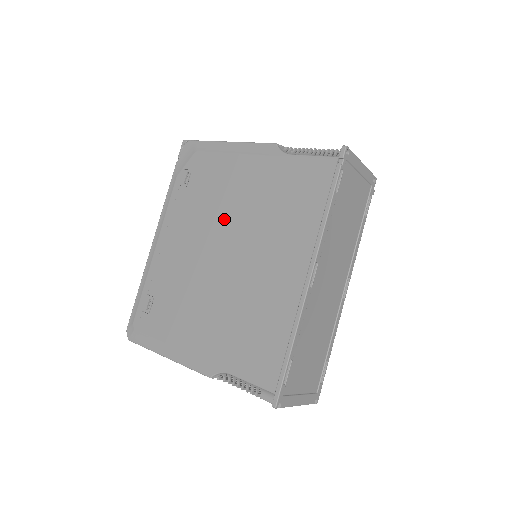
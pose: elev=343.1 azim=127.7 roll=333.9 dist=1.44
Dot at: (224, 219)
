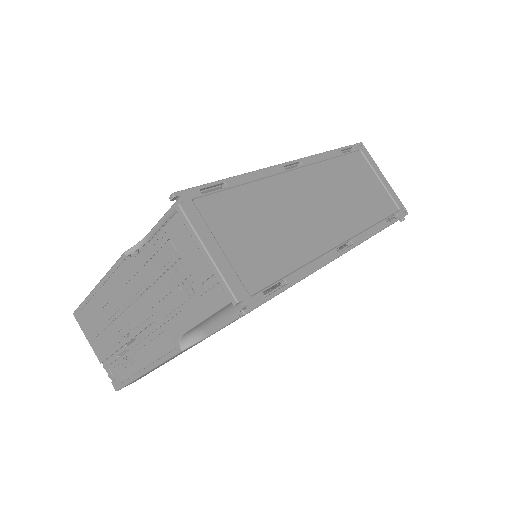
Dot at: occluded
